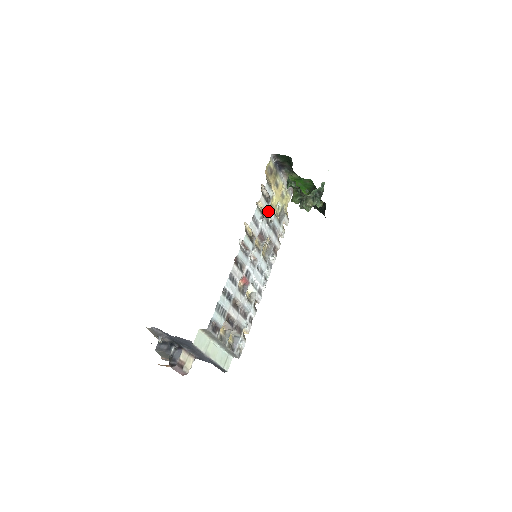
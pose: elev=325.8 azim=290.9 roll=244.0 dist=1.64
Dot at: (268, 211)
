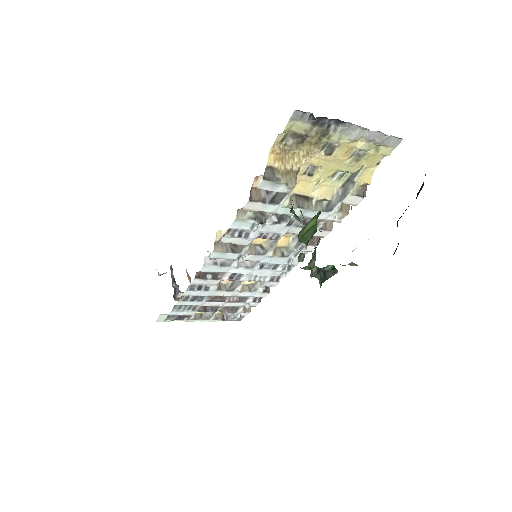
Dot at: (278, 210)
